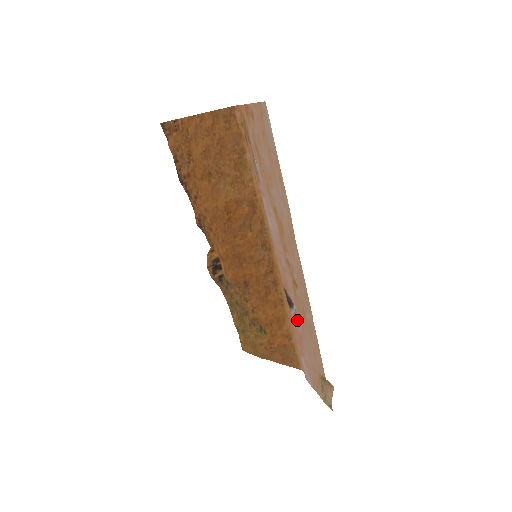
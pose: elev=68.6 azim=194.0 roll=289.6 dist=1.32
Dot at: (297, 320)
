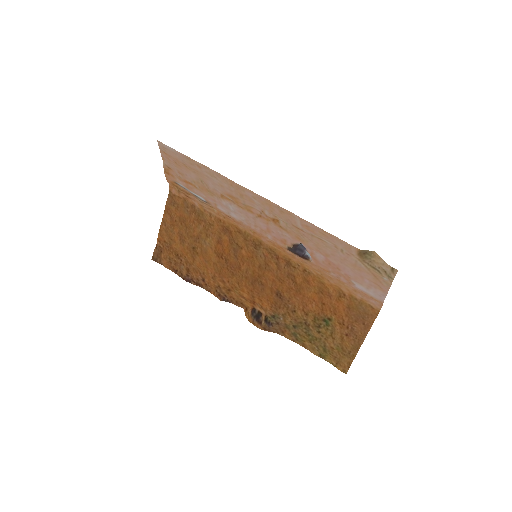
Dot at: (312, 253)
